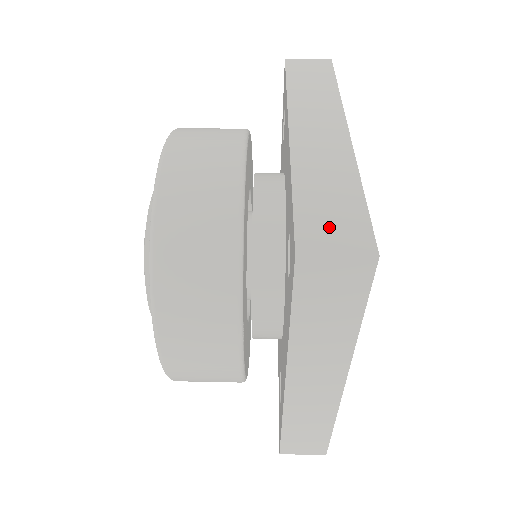
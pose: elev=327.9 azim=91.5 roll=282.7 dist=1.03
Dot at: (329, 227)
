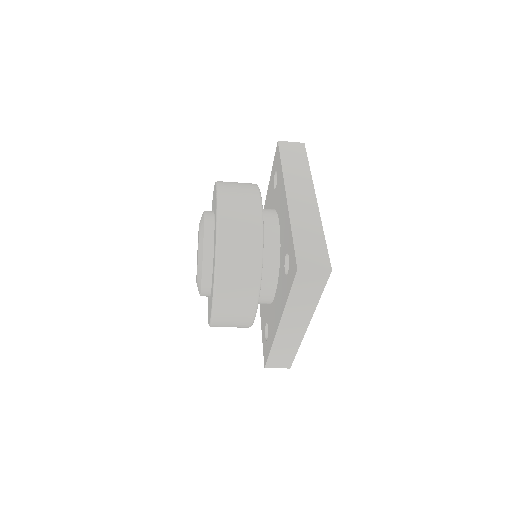
Dot at: (310, 256)
